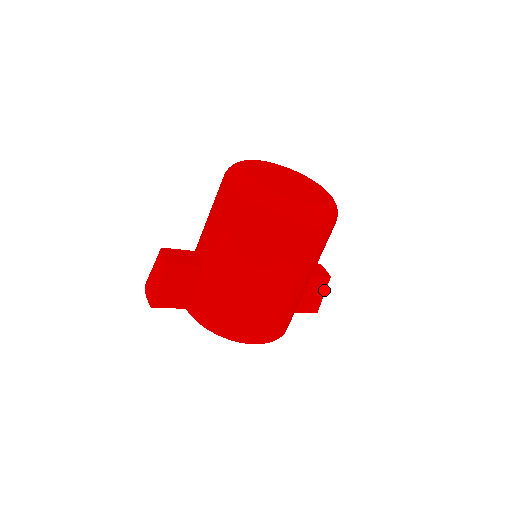
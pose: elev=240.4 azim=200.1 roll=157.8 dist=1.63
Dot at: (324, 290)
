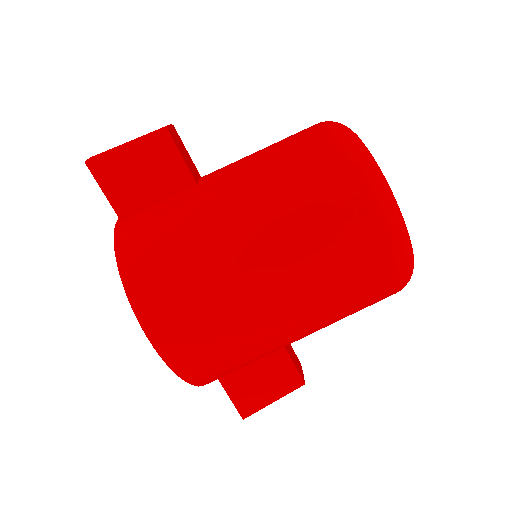
Dot at: (281, 394)
